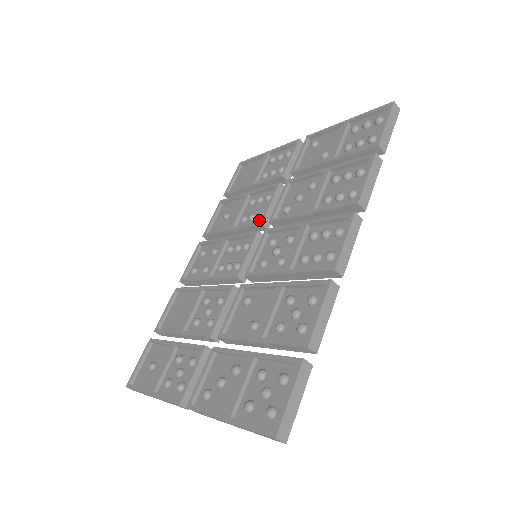
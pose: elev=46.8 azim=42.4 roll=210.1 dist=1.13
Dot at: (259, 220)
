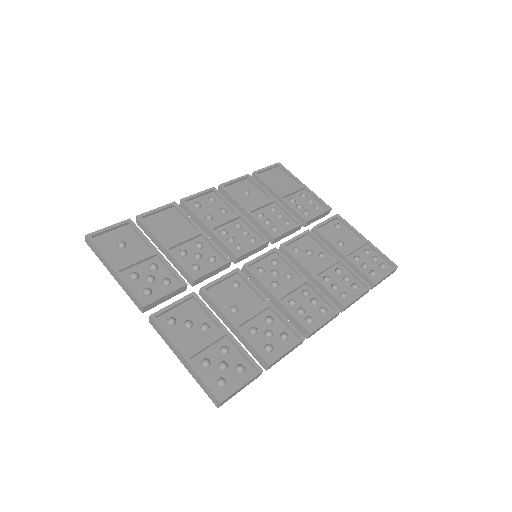
Dot at: (272, 231)
